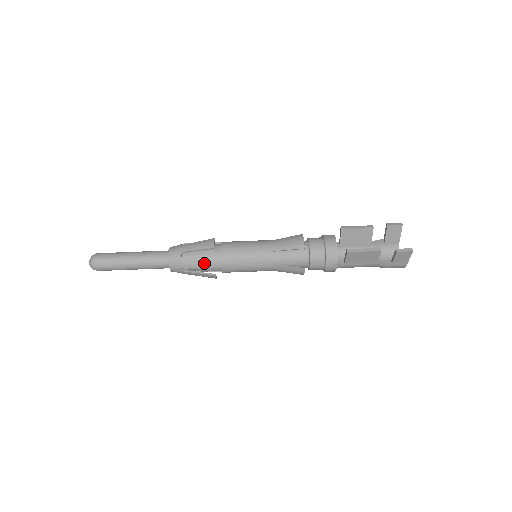
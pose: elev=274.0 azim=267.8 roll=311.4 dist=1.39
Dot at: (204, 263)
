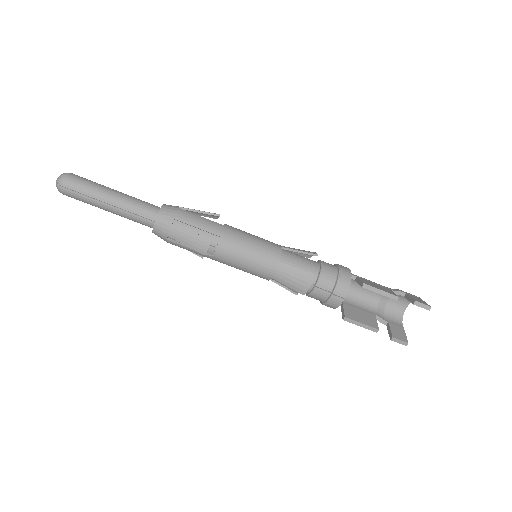
Dot at: occluded
